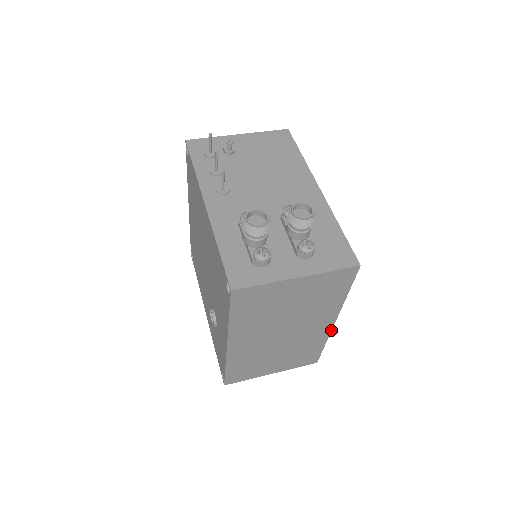
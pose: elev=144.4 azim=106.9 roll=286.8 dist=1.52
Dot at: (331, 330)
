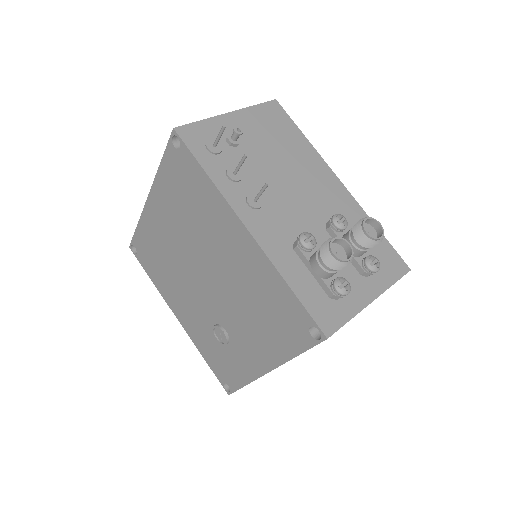
Dot at: occluded
